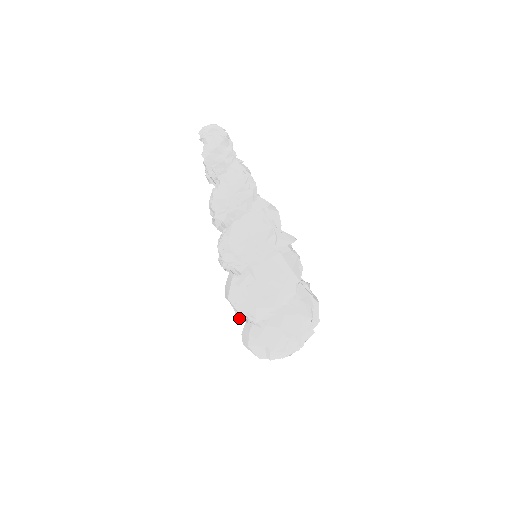
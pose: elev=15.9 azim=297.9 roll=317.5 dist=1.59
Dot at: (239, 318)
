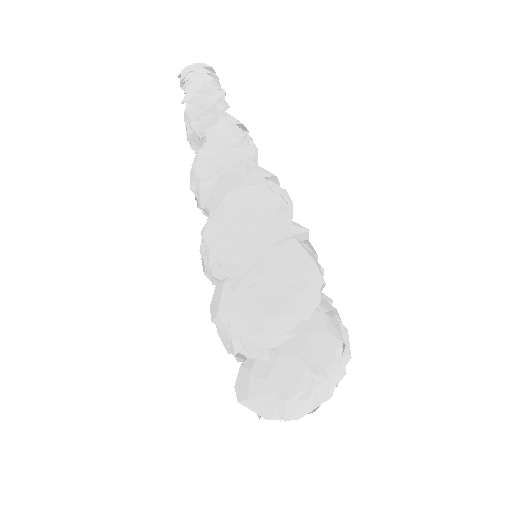
Dot at: (234, 350)
